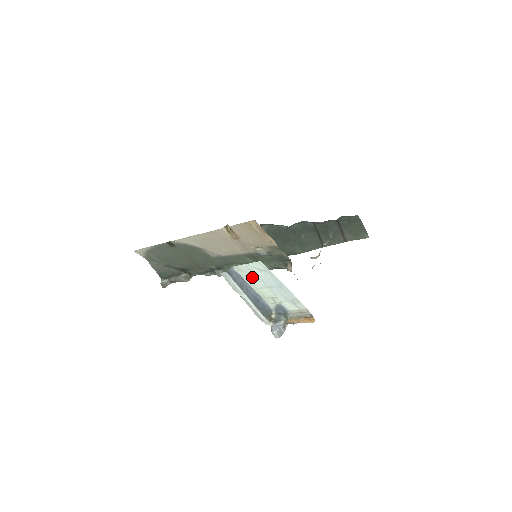
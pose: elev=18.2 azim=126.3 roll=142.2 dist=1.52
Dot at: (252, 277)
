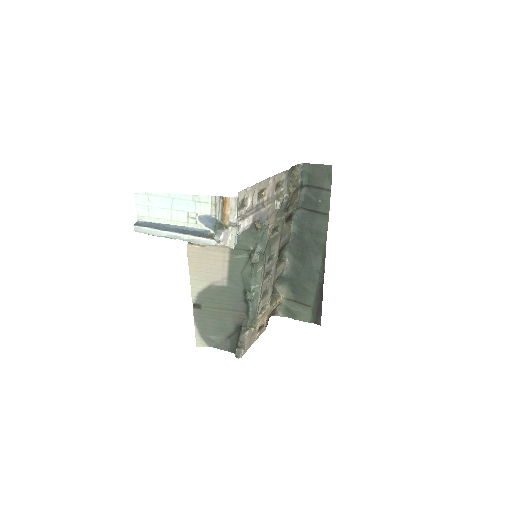
Dot at: (154, 214)
